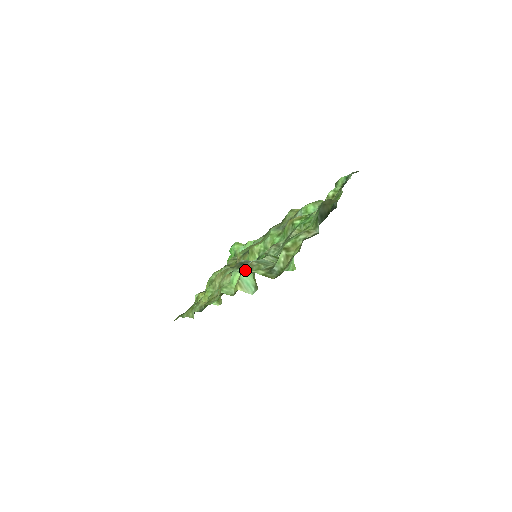
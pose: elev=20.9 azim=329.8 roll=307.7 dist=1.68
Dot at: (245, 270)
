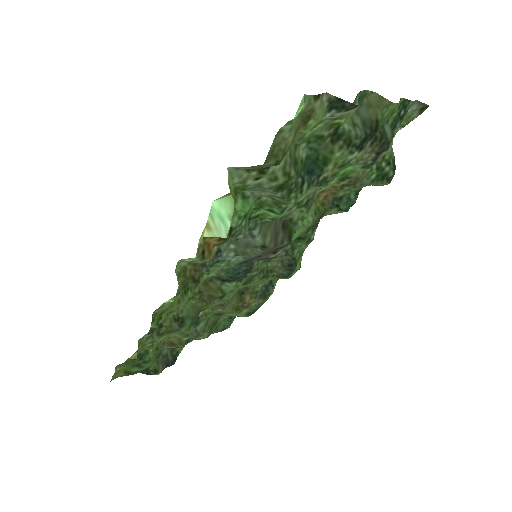
Dot at: (221, 197)
